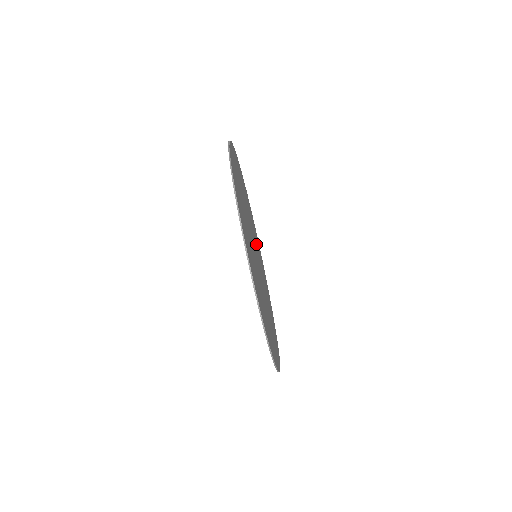
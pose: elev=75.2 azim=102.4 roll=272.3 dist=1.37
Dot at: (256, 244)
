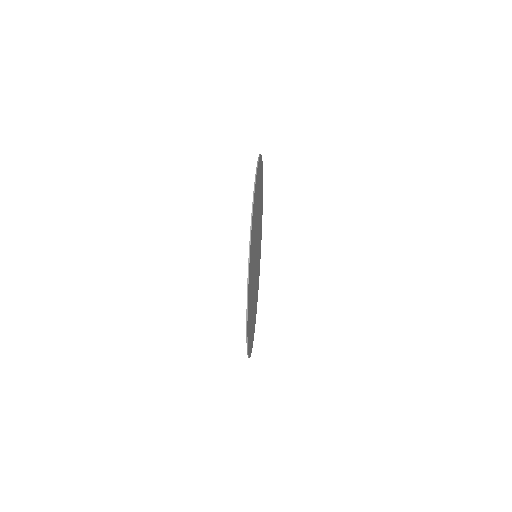
Dot at: occluded
